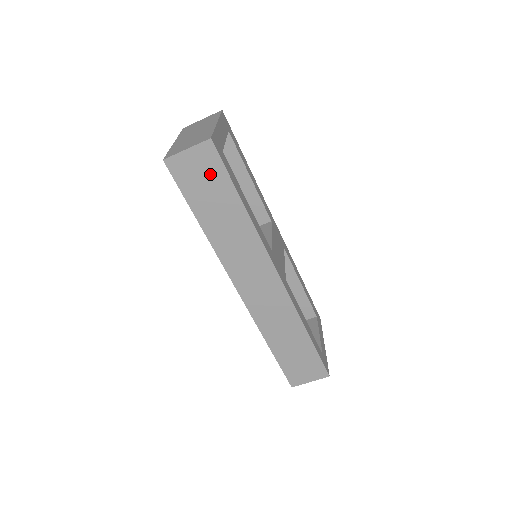
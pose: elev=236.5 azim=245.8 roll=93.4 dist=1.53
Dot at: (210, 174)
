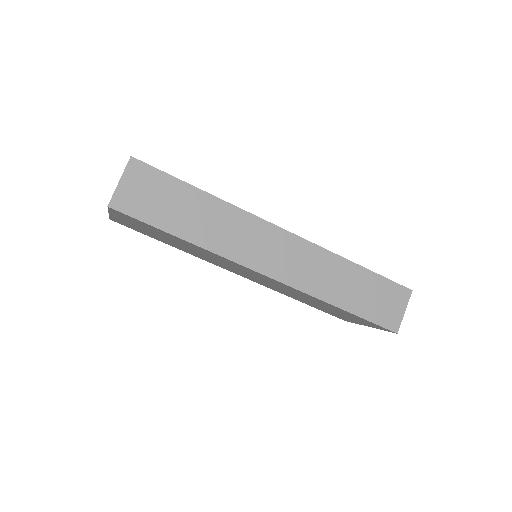
Dot at: (155, 187)
